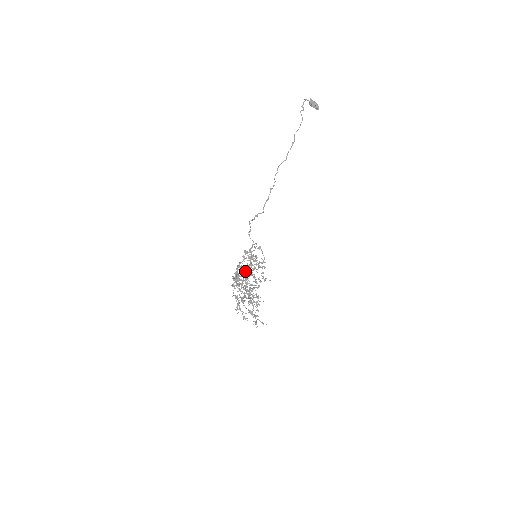
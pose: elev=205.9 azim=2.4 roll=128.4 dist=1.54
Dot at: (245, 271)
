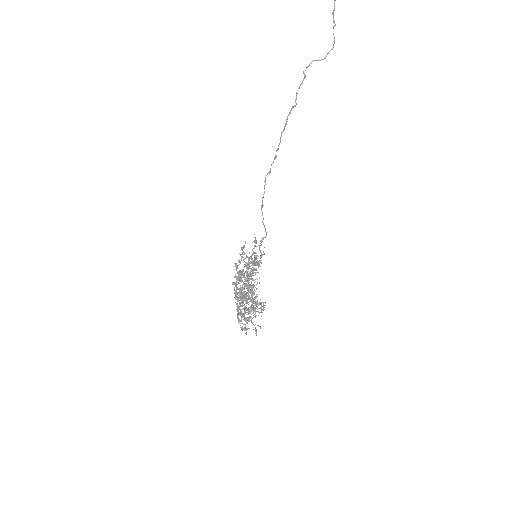
Dot at: (246, 279)
